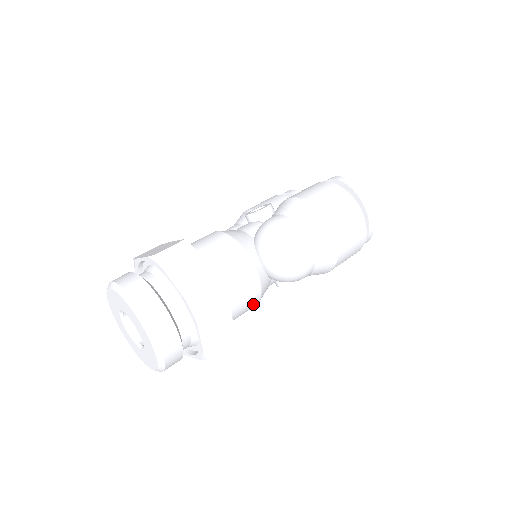
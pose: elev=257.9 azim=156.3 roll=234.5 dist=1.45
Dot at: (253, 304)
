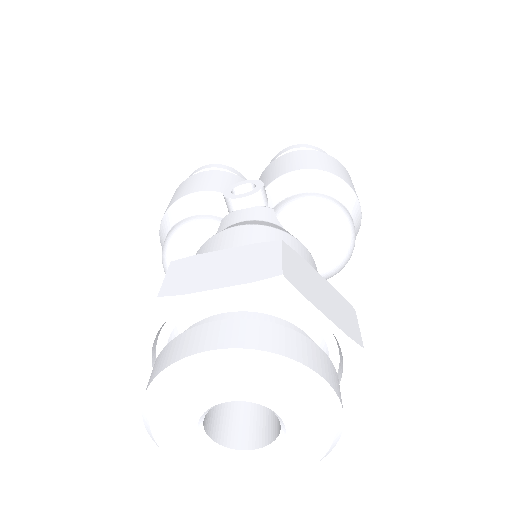
Dot at: occluded
